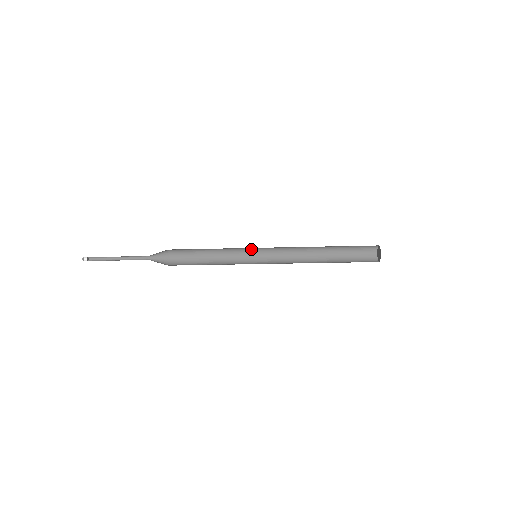
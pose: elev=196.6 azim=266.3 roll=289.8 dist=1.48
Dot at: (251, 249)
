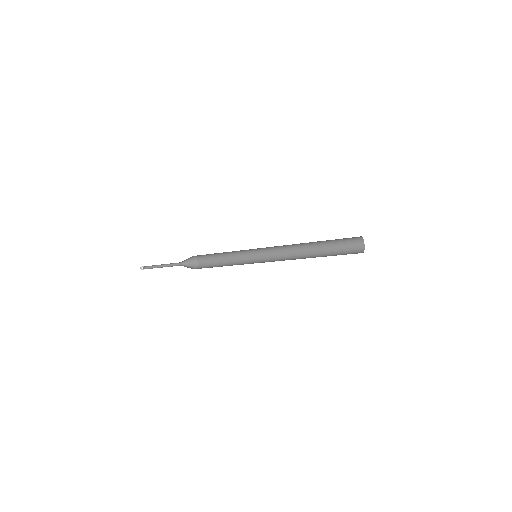
Dot at: (252, 249)
